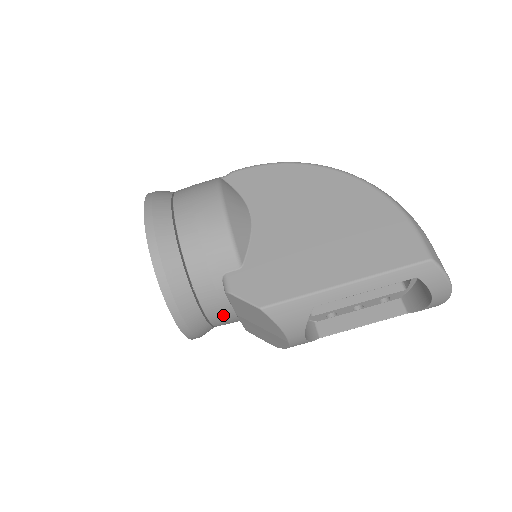
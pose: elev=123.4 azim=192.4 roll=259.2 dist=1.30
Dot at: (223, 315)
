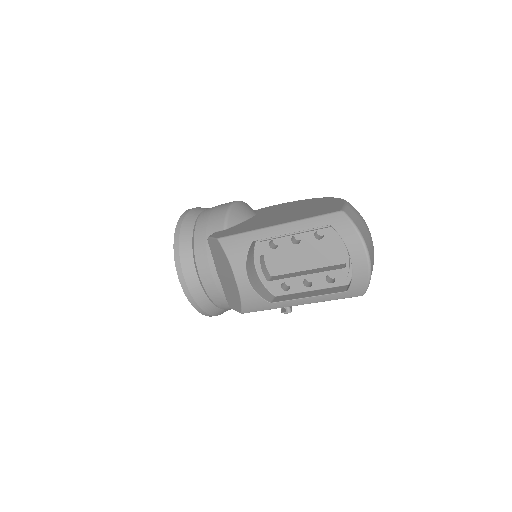
Dot at: (208, 271)
